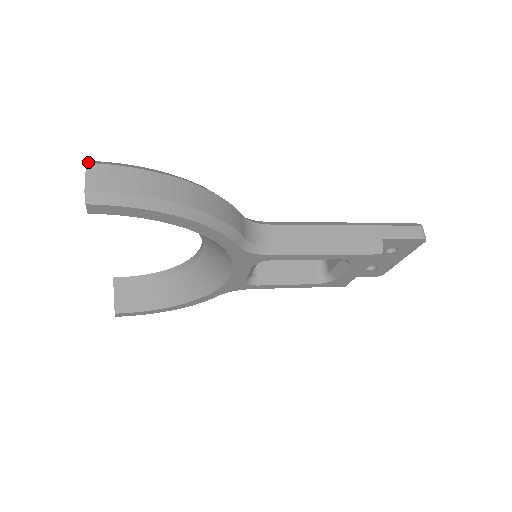
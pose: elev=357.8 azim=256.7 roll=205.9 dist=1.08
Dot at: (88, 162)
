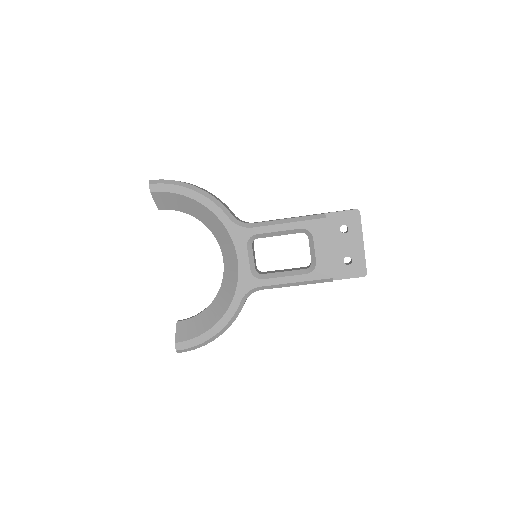
Dot at: occluded
